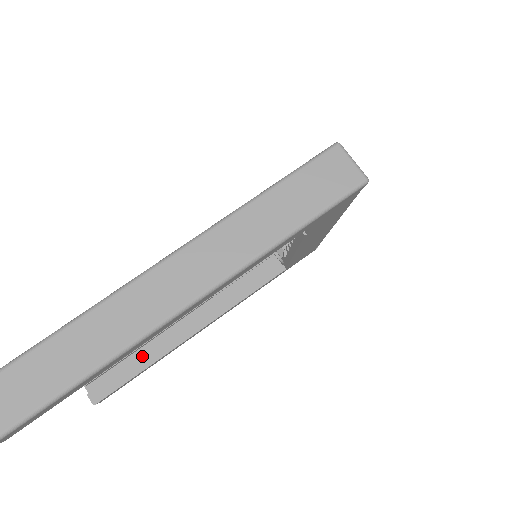
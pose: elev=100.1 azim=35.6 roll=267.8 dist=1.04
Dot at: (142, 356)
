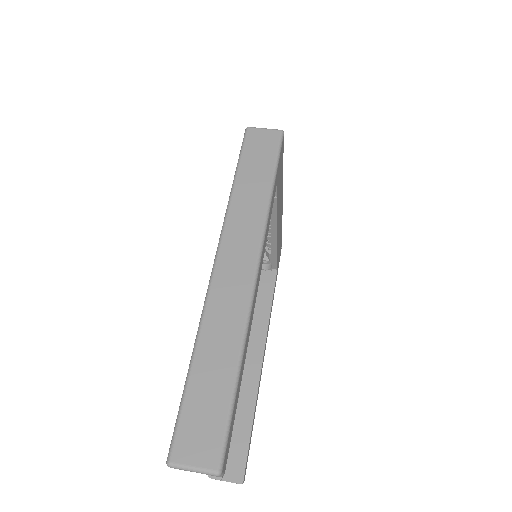
Dot at: (242, 414)
